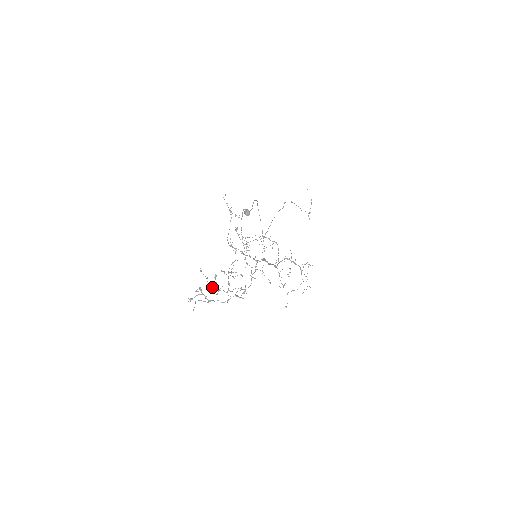
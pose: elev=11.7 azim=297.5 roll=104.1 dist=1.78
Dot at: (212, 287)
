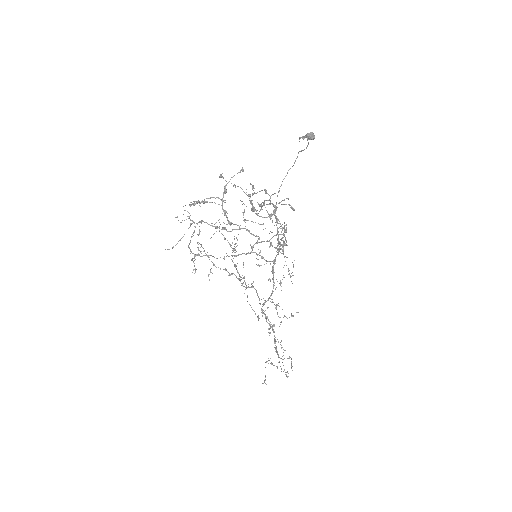
Dot at: occluded
